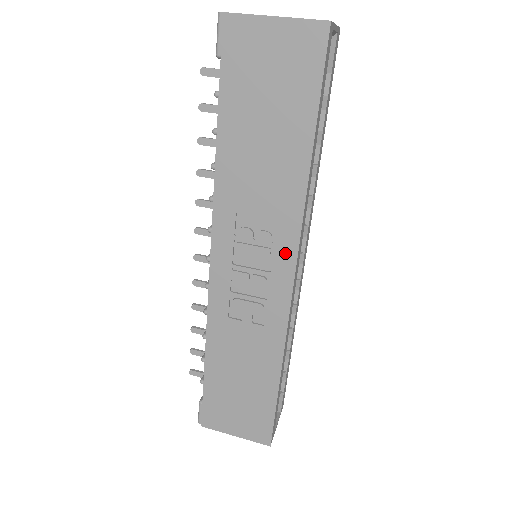
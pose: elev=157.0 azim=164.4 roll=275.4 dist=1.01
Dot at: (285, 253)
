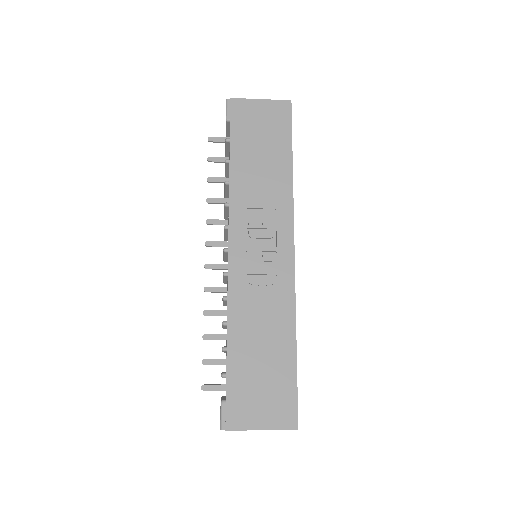
Dot at: (285, 232)
